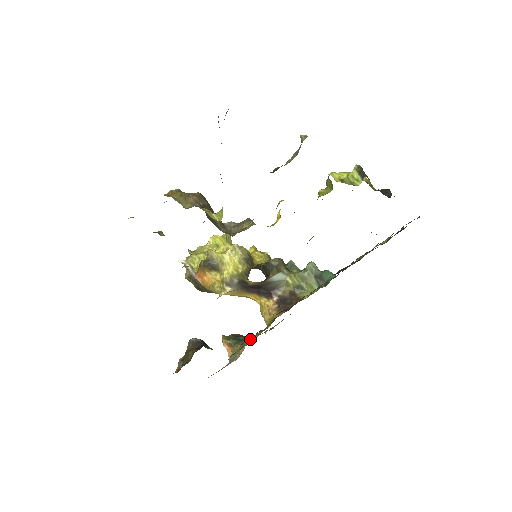
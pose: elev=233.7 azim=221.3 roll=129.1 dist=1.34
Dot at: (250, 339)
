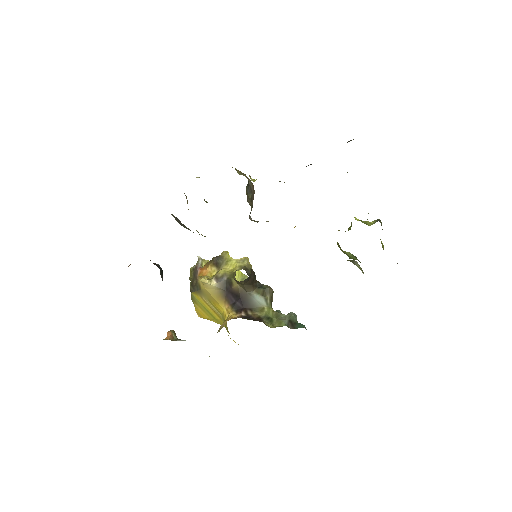
Dot at: occluded
